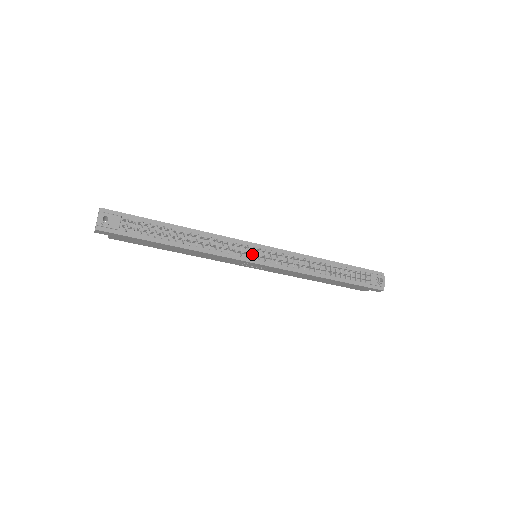
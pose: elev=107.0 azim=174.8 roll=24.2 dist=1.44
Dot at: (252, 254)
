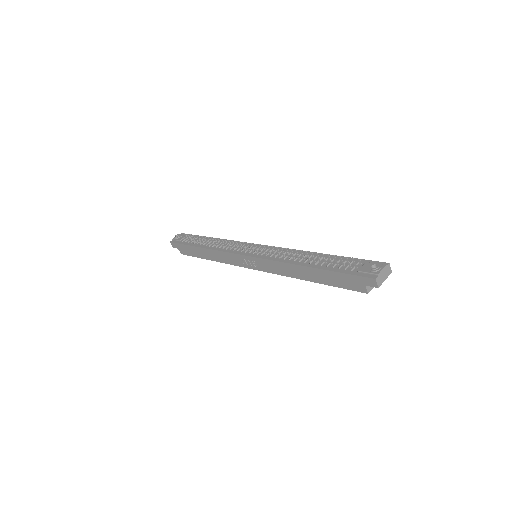
Dot at: (248, 250)
